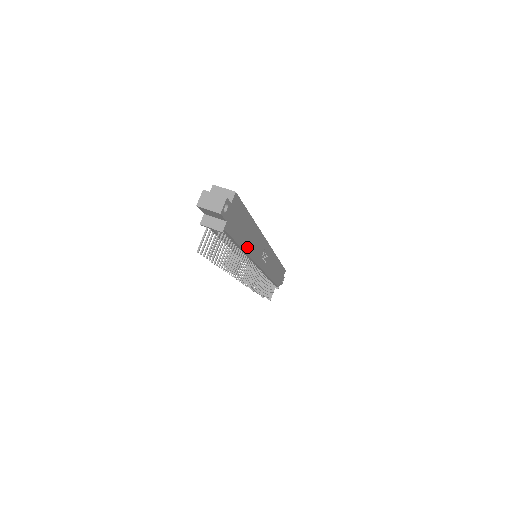
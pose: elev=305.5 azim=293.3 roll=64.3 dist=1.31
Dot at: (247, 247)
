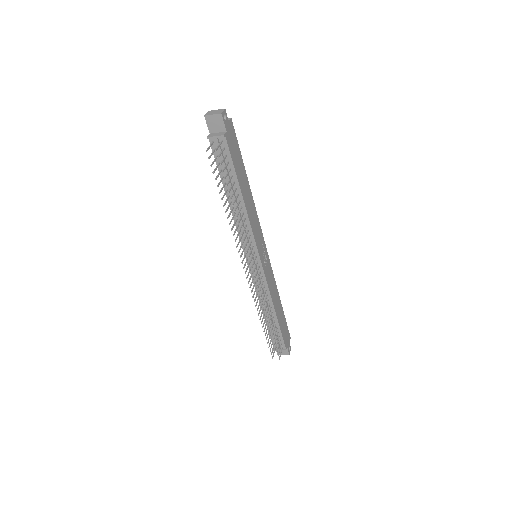
Dot at: (245, 201)
